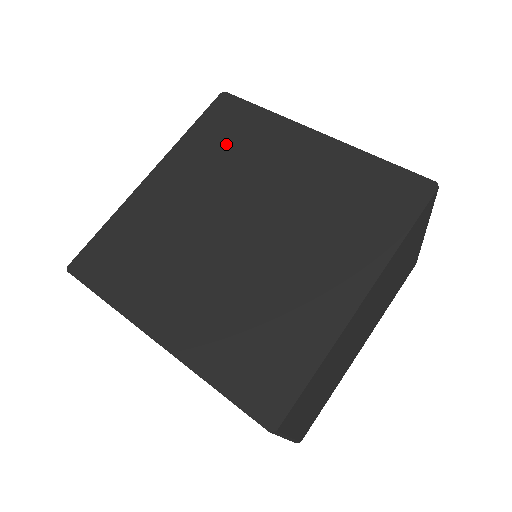
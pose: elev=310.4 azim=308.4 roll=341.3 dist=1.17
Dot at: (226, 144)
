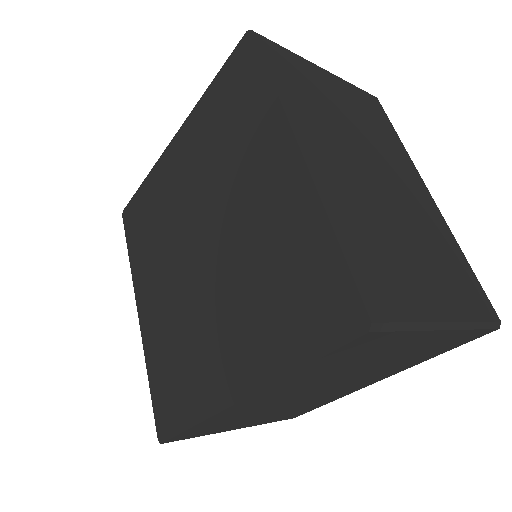
Dot at: (225, 124)
